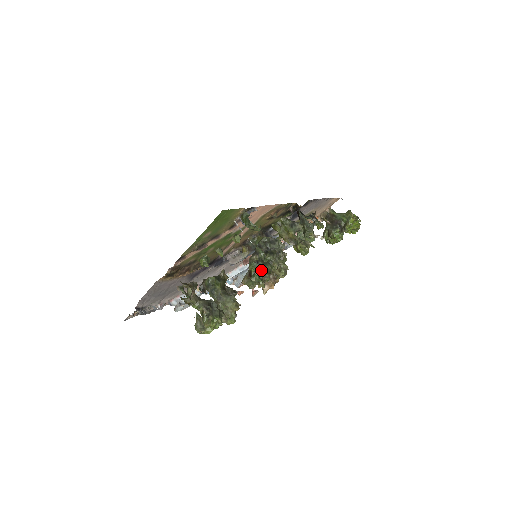
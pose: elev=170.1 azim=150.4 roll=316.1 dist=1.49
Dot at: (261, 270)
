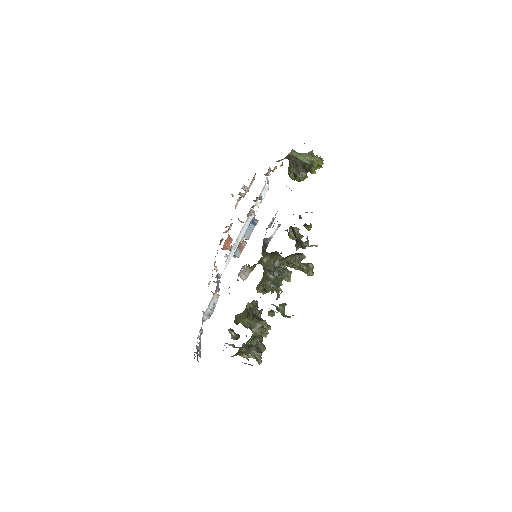
Dot at: occluded
